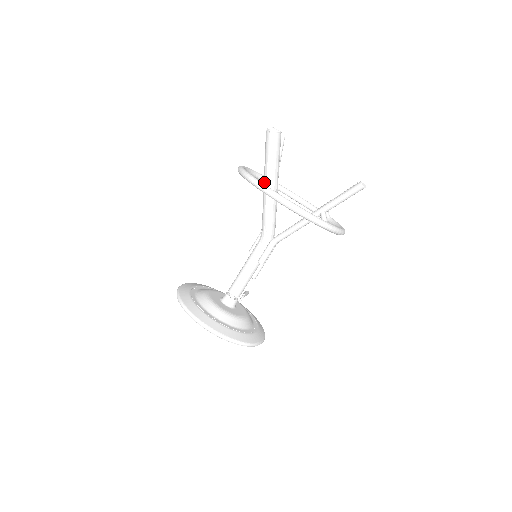
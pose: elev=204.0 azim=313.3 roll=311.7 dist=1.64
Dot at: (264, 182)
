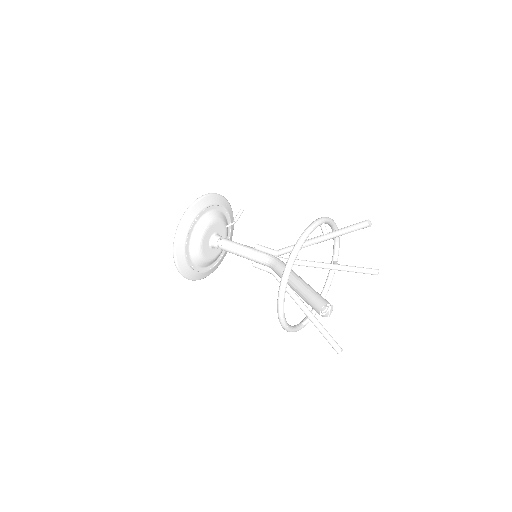
Dot at: (294, 287)
